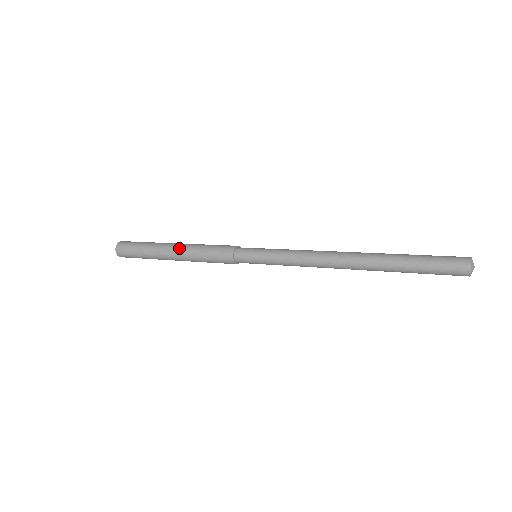
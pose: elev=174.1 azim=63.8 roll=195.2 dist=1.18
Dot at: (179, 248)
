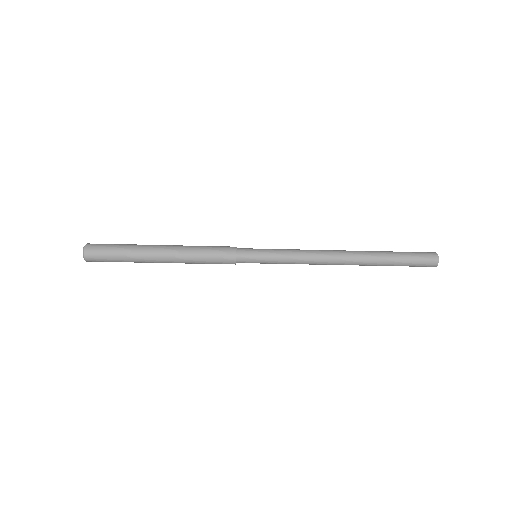
Dot at: (172, 246)
